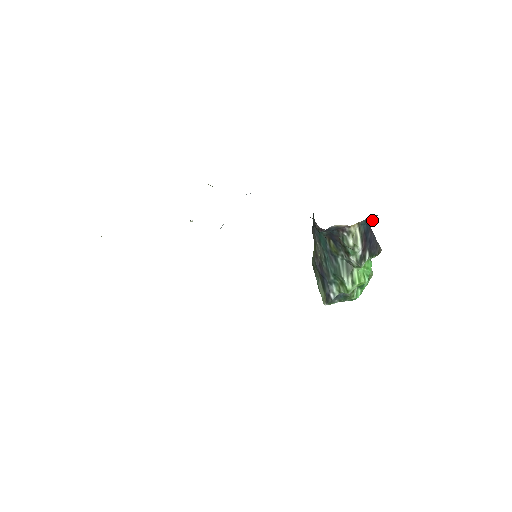
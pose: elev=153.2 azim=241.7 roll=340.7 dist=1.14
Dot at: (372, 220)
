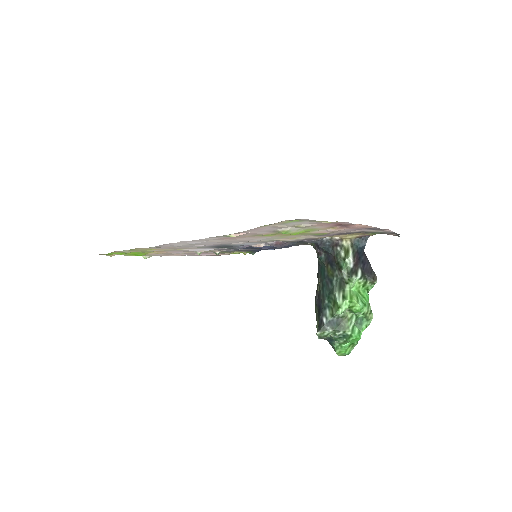
Dot at: (365, 244)
